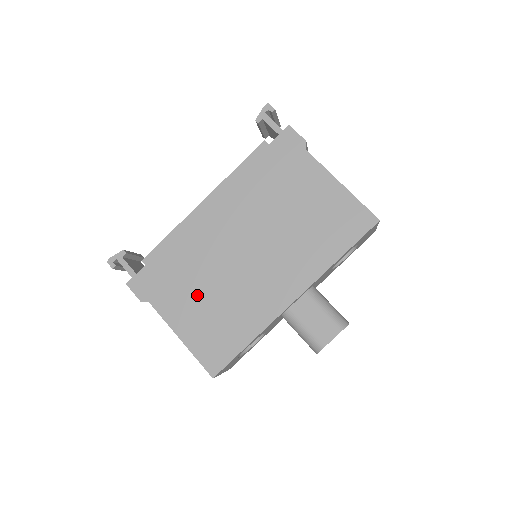
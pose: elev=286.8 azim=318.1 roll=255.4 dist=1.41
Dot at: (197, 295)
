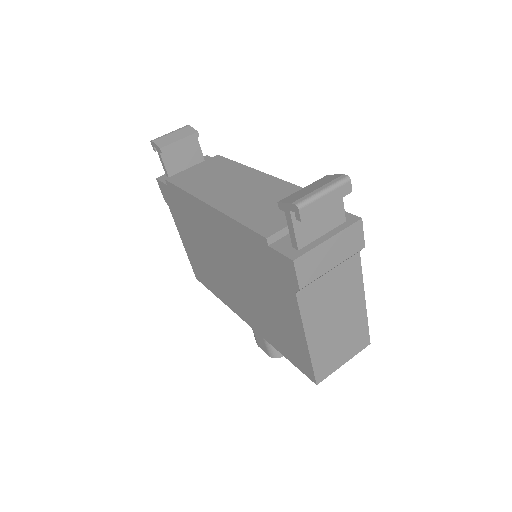
Dot at: (194, 242)
